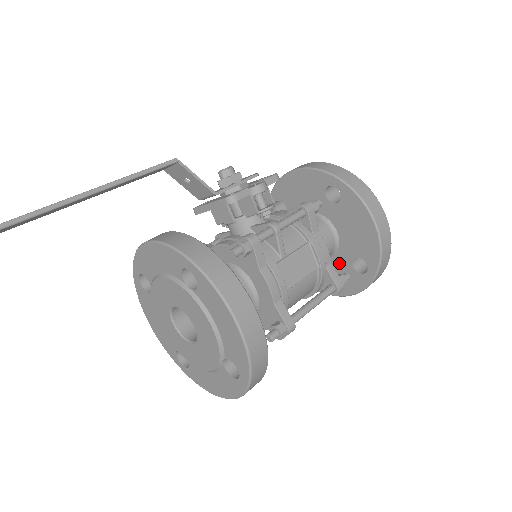
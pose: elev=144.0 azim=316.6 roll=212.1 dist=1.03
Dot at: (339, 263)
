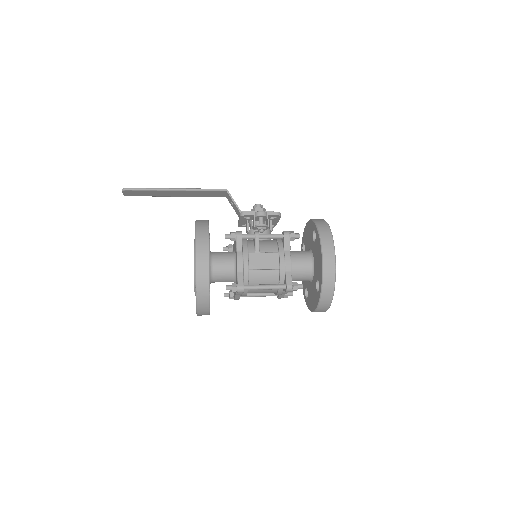
Dot at: (313, 285)
